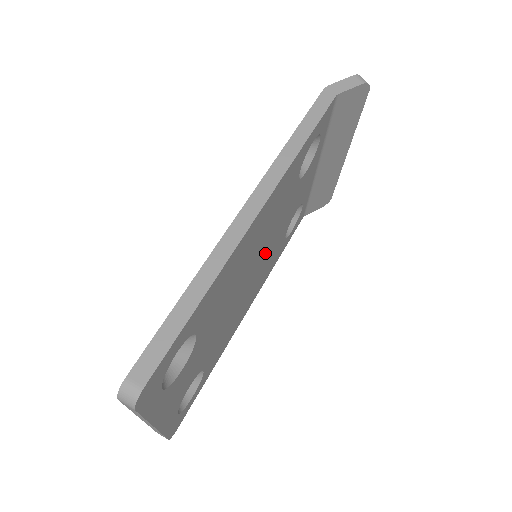
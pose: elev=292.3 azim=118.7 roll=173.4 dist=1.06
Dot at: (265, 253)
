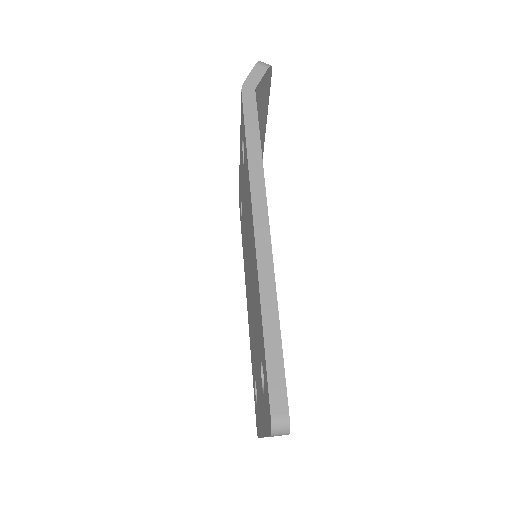
Dot at: occluded
